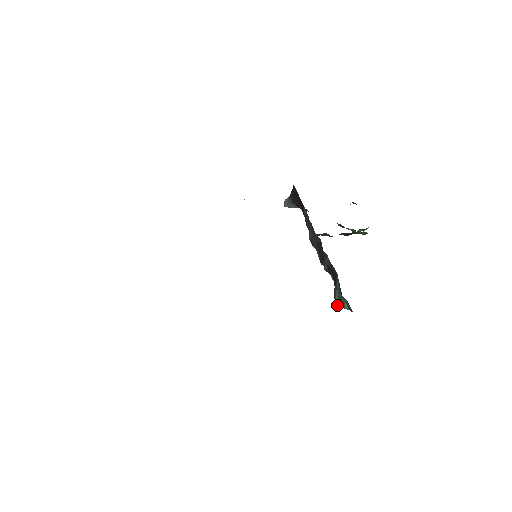
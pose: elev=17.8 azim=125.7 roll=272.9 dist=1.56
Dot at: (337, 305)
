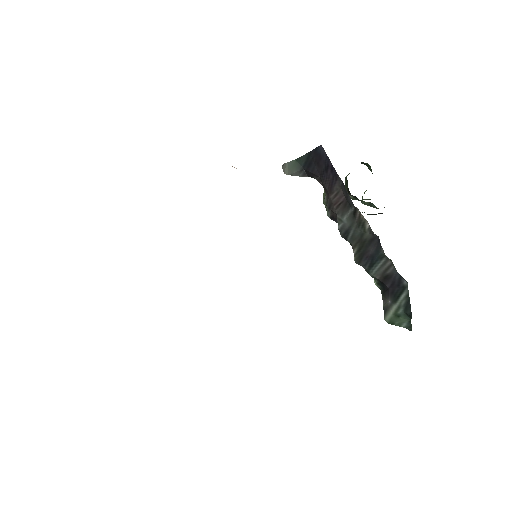
Dot at: (387, 322)
